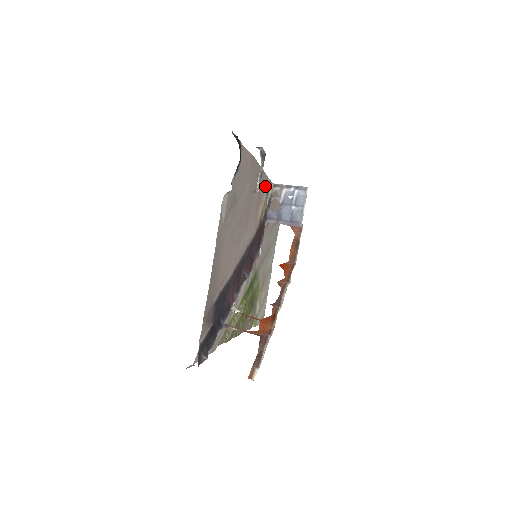
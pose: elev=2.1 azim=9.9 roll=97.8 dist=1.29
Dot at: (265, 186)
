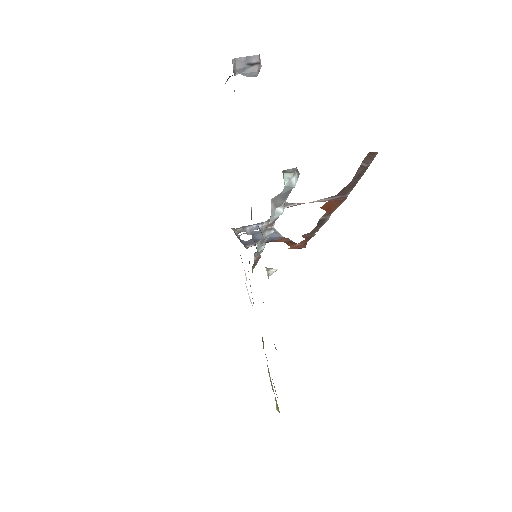
Dot at: occluded
